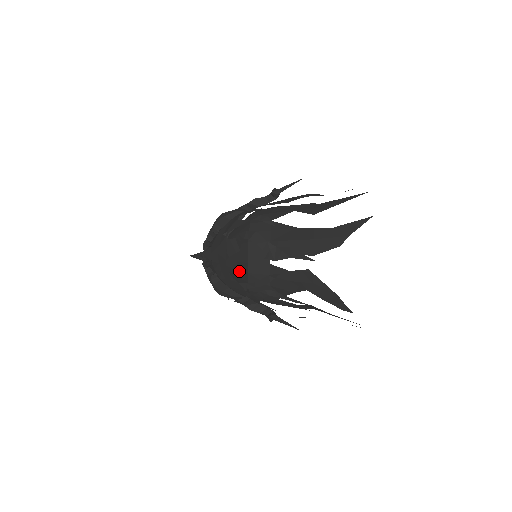
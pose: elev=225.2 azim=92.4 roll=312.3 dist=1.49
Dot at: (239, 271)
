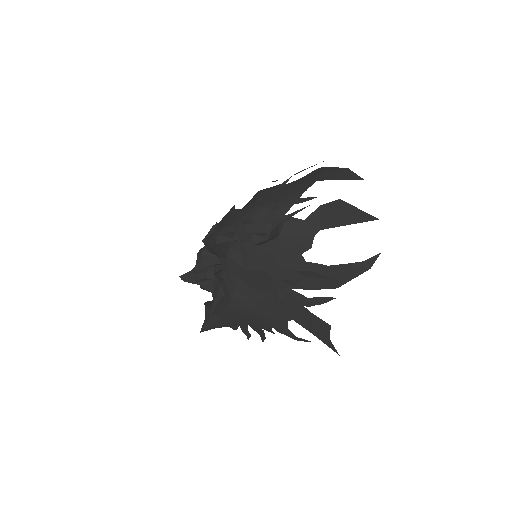
Dot at: occluded
